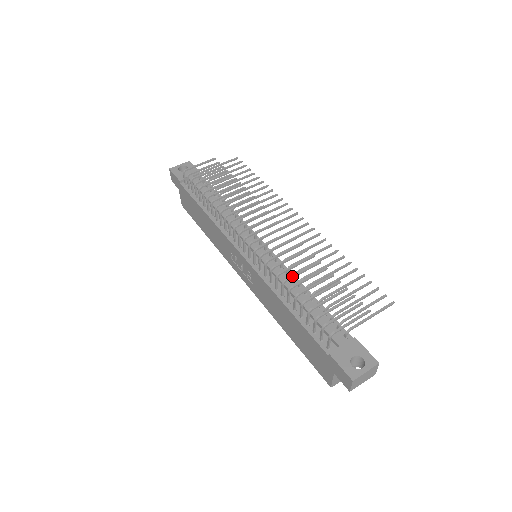
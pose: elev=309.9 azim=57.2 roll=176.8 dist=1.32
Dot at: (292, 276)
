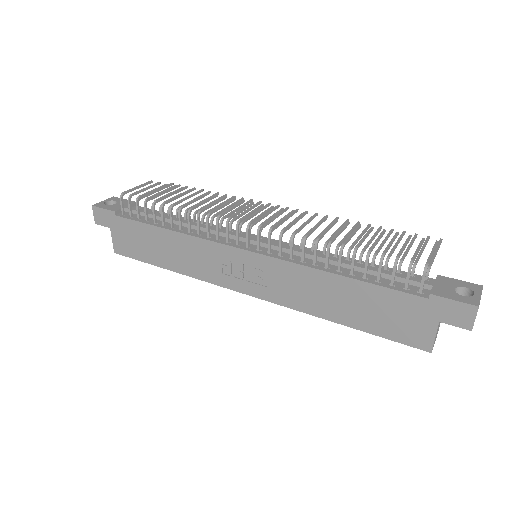
Dot at: (334, 237)
